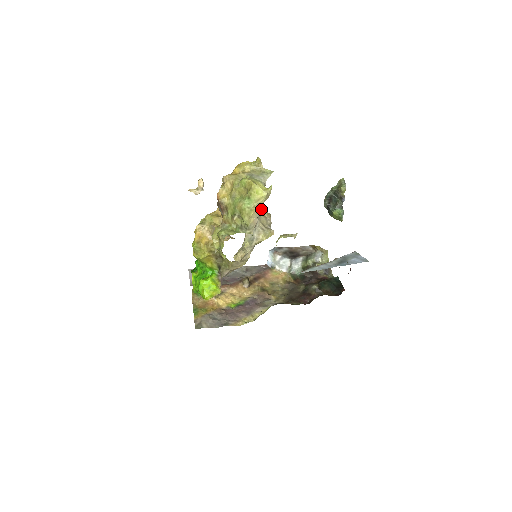
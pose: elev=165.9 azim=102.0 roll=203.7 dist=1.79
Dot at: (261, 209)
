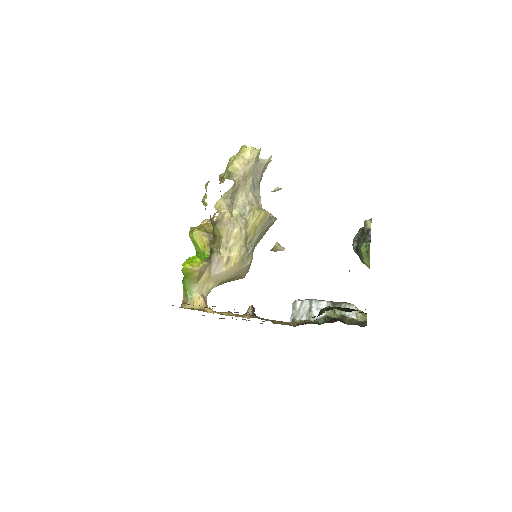
Dot at: (267, 211)
